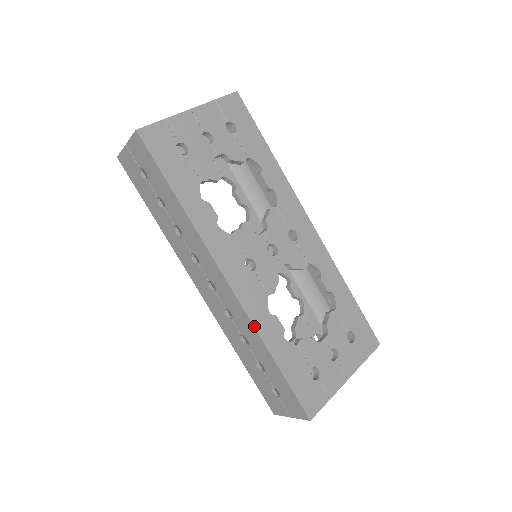
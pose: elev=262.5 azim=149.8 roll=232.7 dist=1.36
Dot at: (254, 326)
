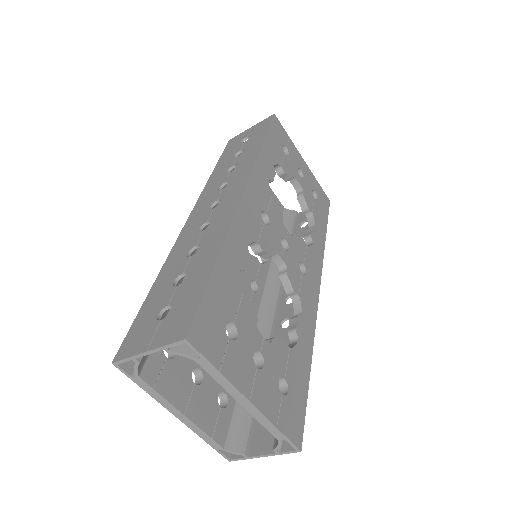
Dot at: (231, 225)
